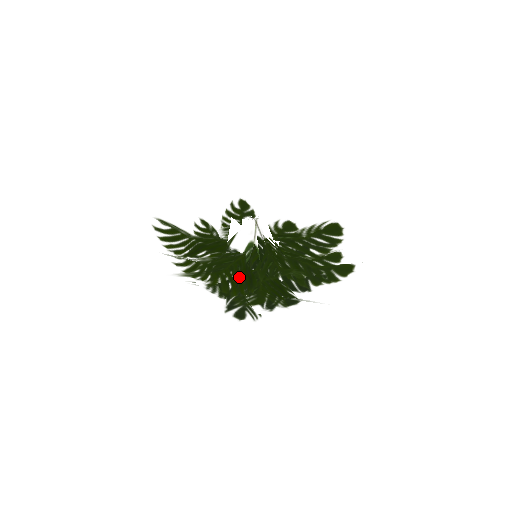
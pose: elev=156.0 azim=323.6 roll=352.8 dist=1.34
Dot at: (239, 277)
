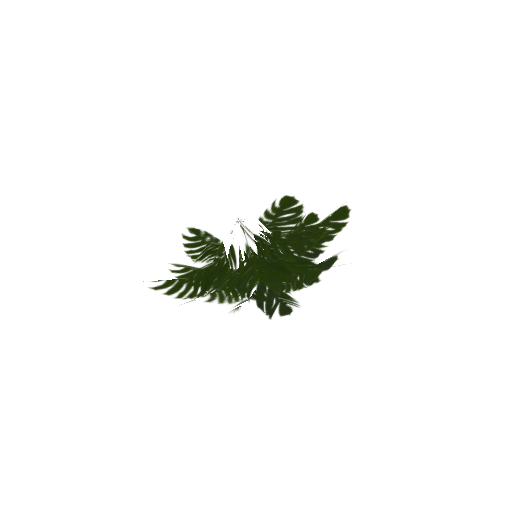
Dot at: (273, 272)
